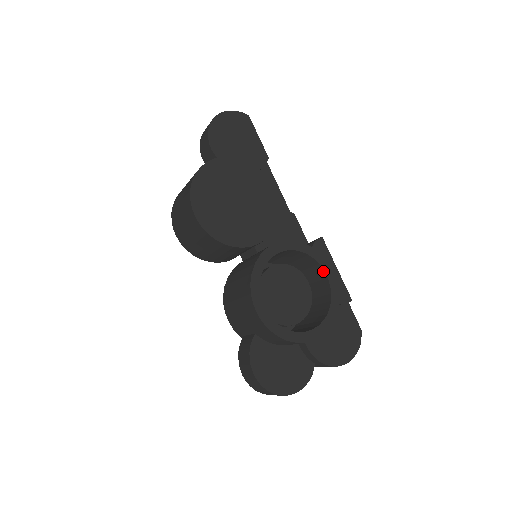
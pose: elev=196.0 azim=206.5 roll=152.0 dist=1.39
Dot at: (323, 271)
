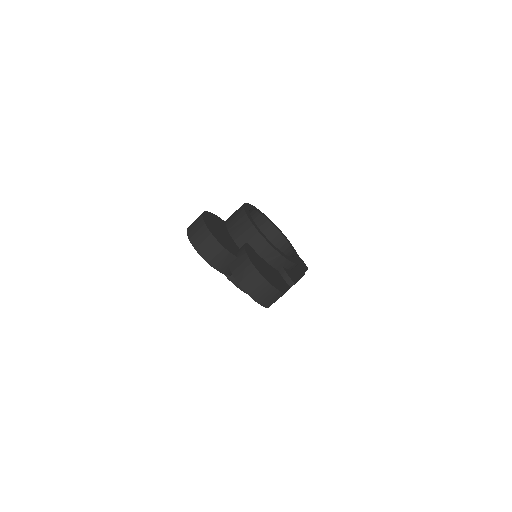
Dot at: occluded
